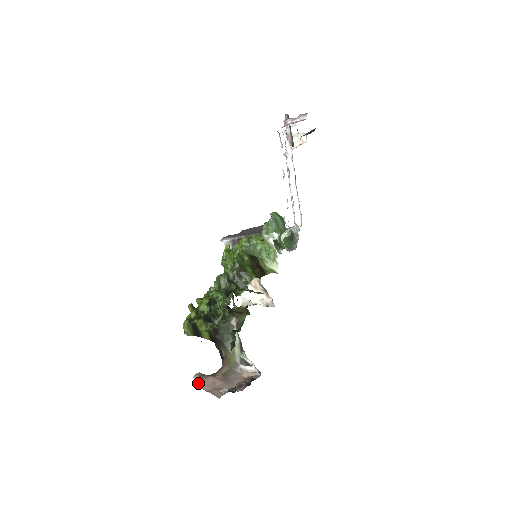
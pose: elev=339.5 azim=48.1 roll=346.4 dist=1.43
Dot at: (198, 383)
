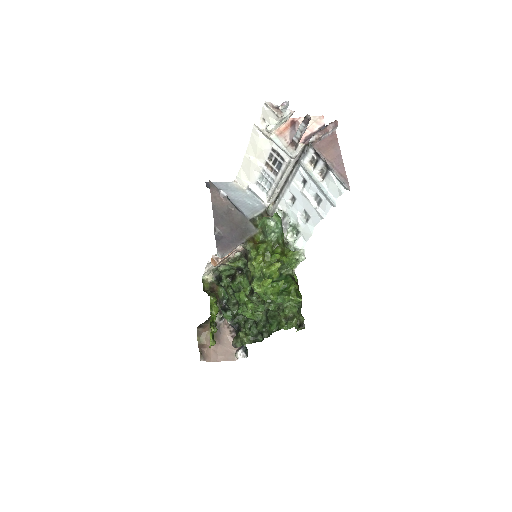
Dot at: (207, 361)
